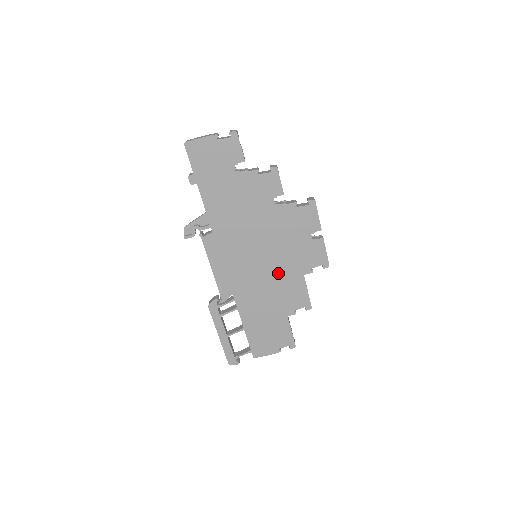
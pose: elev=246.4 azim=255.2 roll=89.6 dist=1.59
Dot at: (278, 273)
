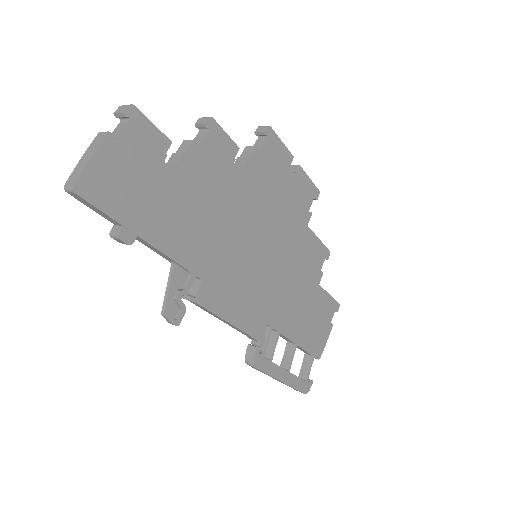
Dot at: (288, 250)
